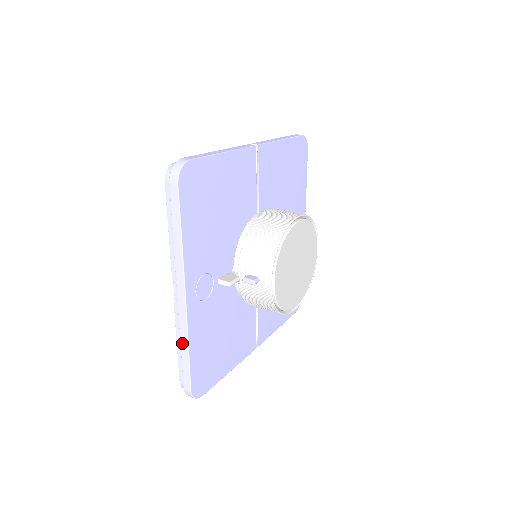
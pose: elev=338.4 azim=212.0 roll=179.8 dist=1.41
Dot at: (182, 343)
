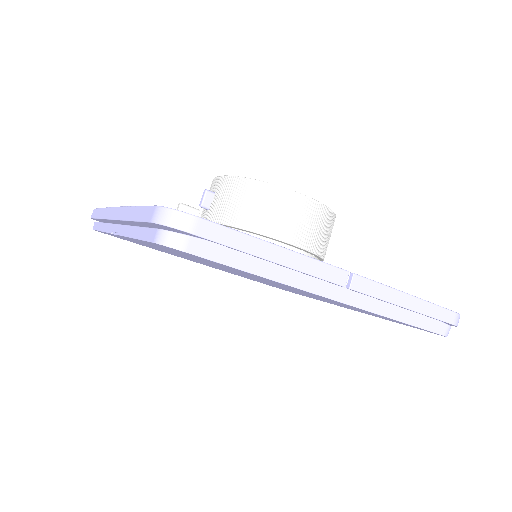
Dot at: (128, 217)
